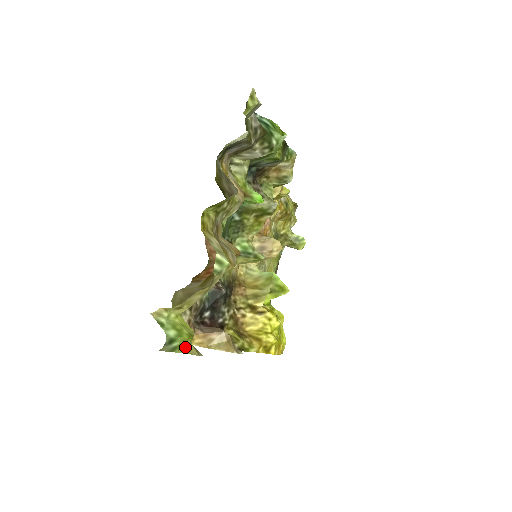
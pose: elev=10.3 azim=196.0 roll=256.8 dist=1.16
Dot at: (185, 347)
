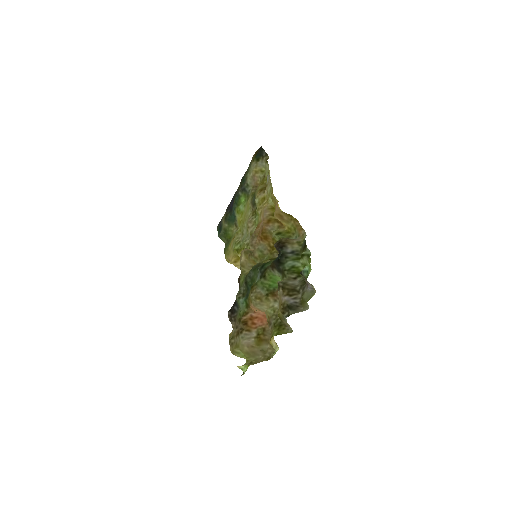
Dot at: occluded
